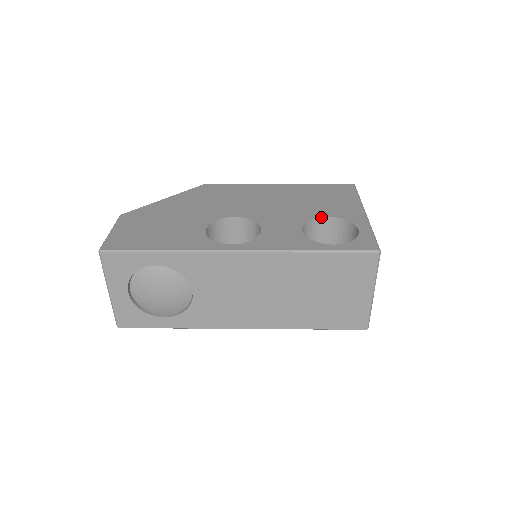
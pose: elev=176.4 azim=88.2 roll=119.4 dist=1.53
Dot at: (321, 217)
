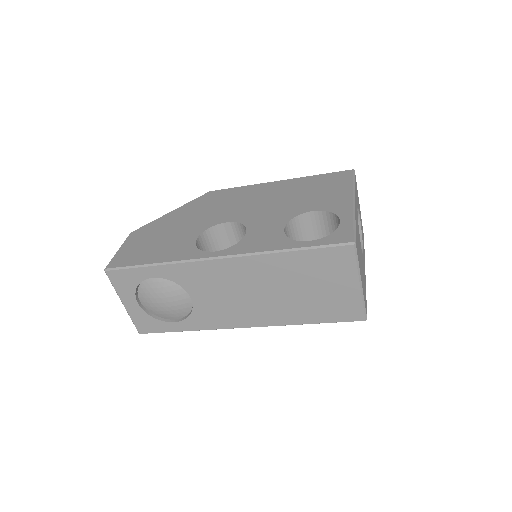
Dot at: (307, 212)
